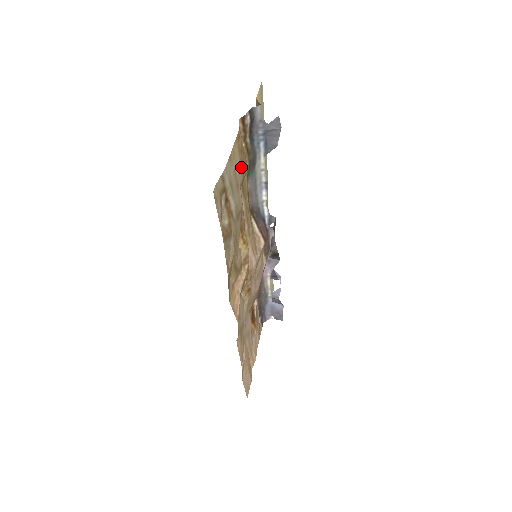
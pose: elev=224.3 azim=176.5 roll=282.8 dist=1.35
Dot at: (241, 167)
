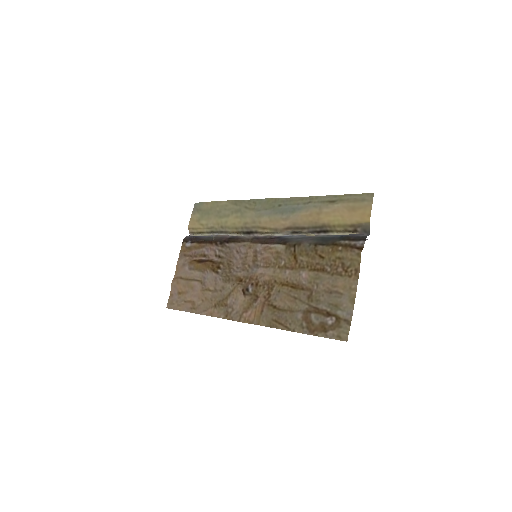
Dot at: (336, 275)
